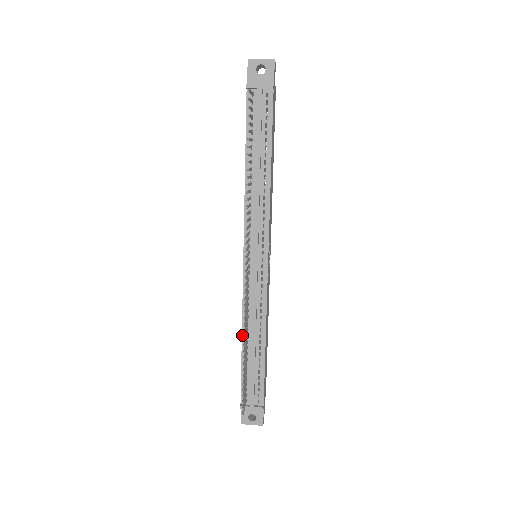
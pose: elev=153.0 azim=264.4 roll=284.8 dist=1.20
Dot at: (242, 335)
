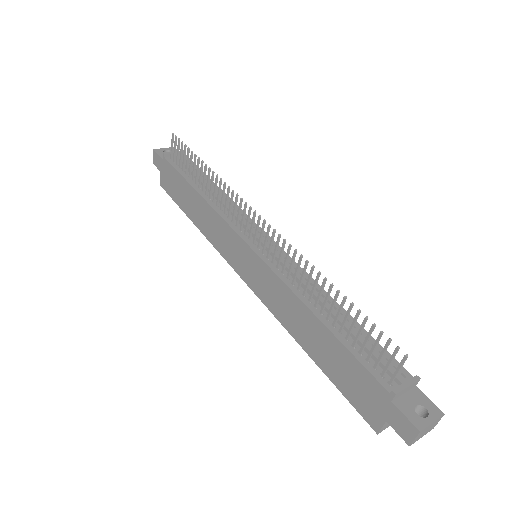
Dot at: (310, 309)
